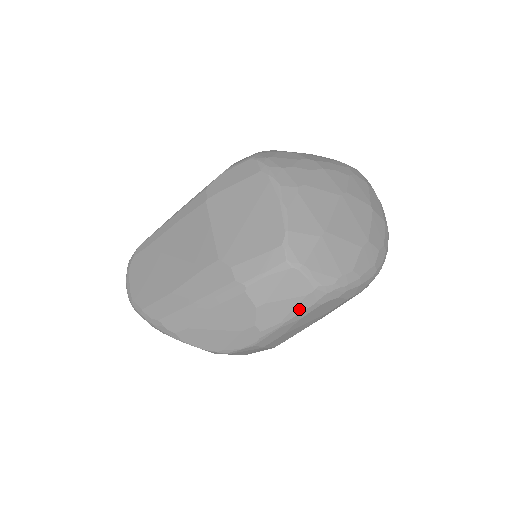
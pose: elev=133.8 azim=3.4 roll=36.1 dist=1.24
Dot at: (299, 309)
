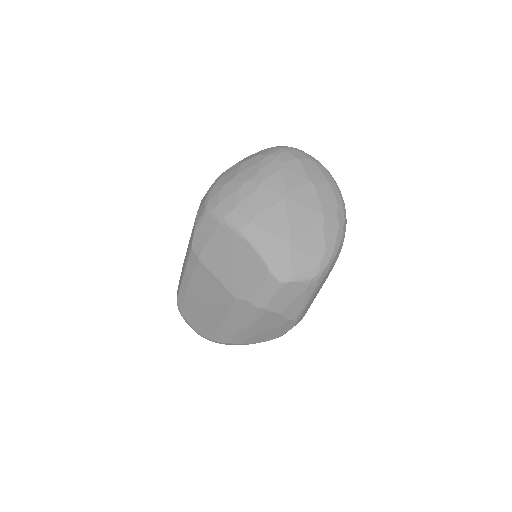
Dot at: (308, 297)
